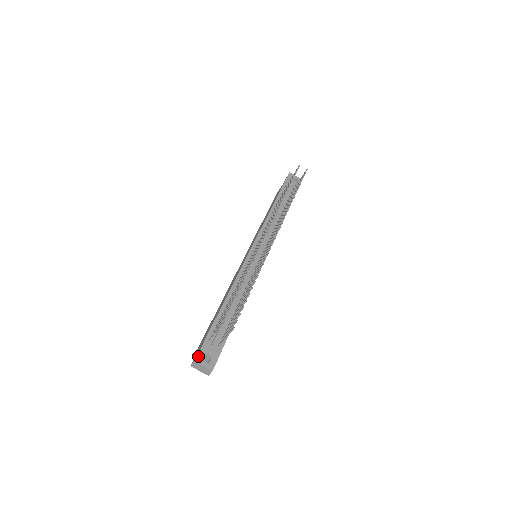
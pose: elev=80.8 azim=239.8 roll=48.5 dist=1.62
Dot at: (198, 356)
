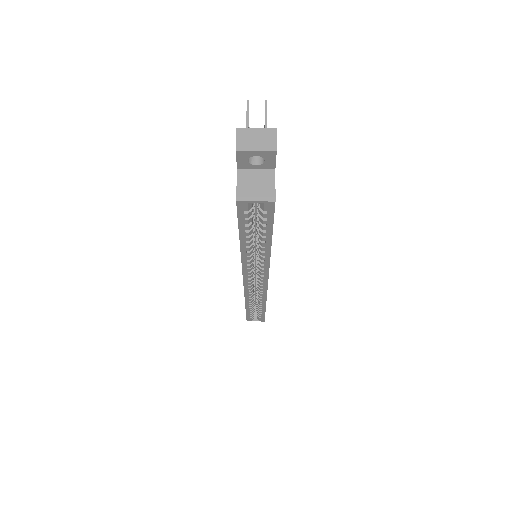
Dot at: occluded
